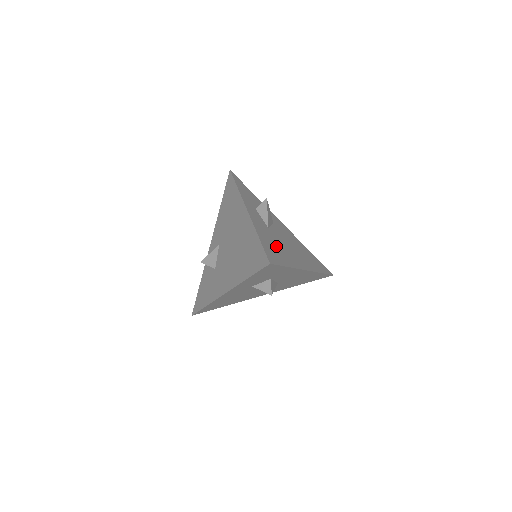
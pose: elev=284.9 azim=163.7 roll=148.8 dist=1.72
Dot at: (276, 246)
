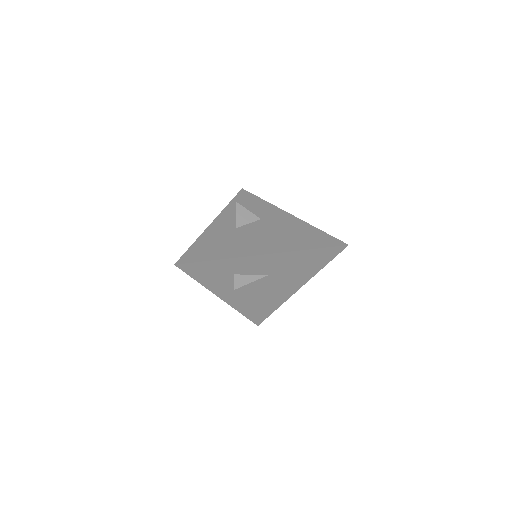
Dot at: (222, 244)
